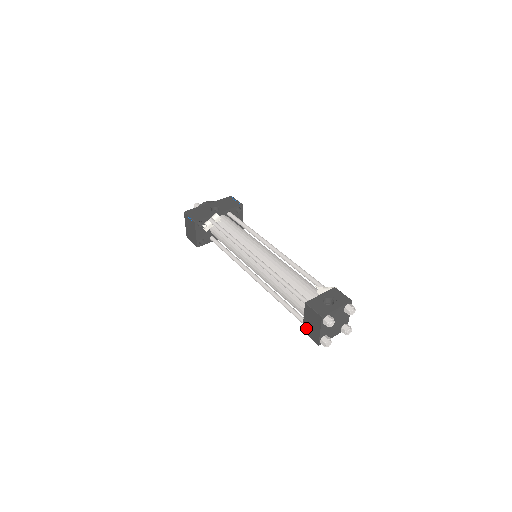
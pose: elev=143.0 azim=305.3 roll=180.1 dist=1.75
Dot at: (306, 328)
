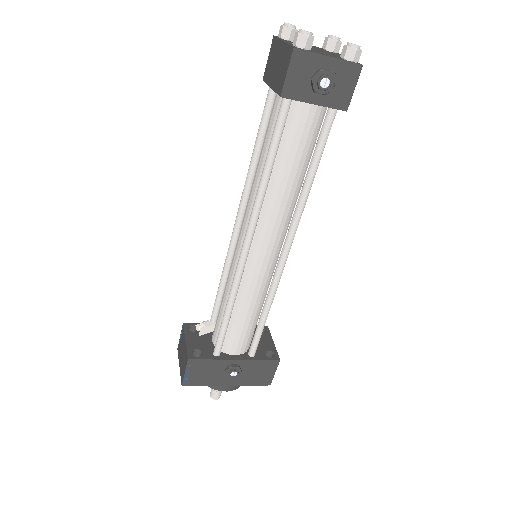
Dot at: (278, 83)
